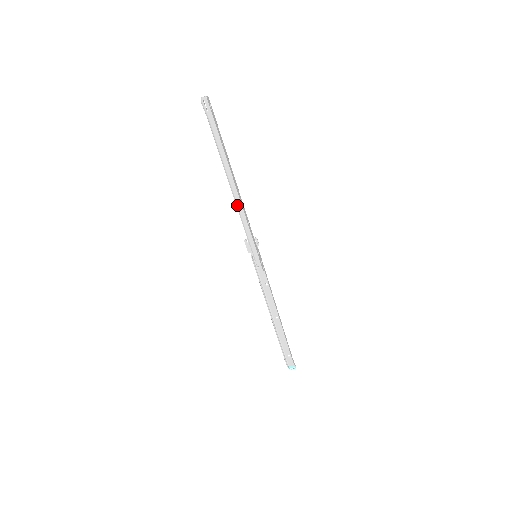
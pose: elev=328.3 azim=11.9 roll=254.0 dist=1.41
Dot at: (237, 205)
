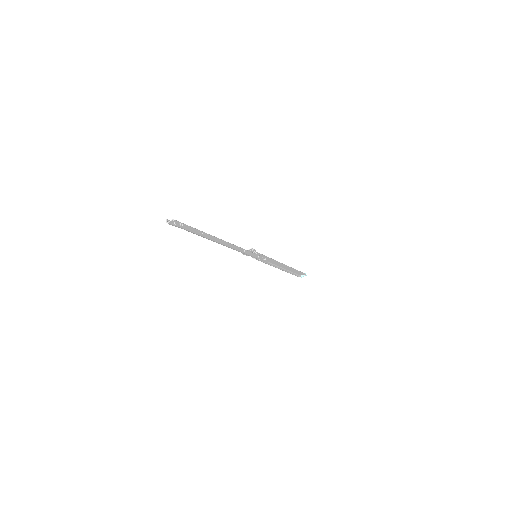
Dot at: occluded
